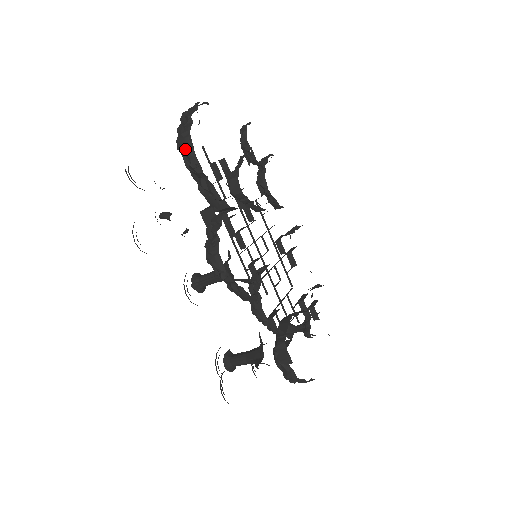
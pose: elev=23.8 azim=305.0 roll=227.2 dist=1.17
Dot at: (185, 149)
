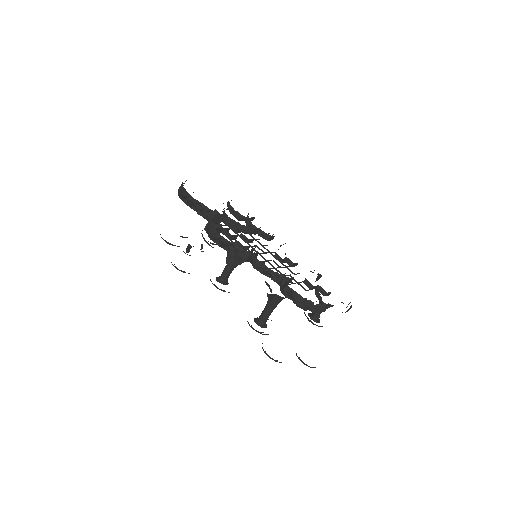
Dot at: (182, 193)
